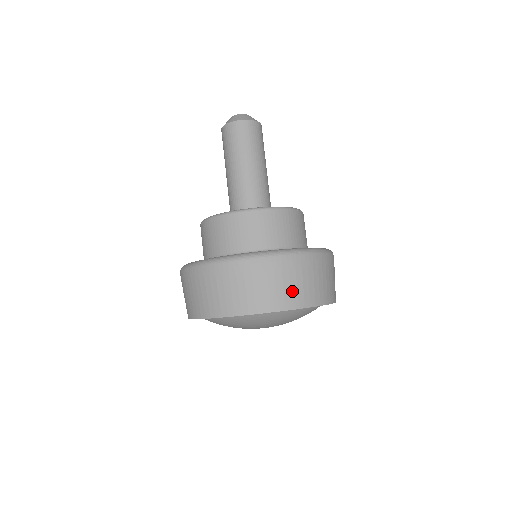
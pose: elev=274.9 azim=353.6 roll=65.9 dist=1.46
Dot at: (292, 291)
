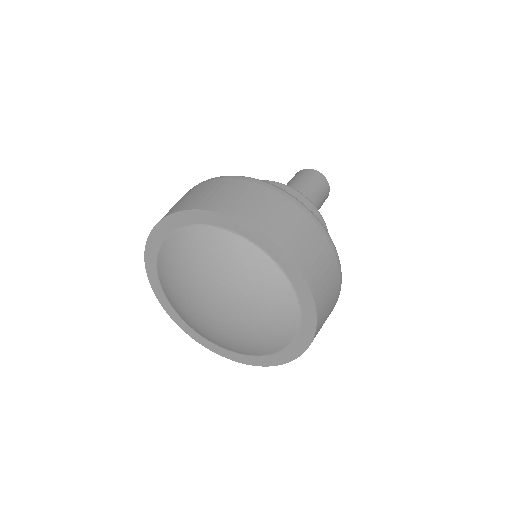
Dot at: (214, 197)
